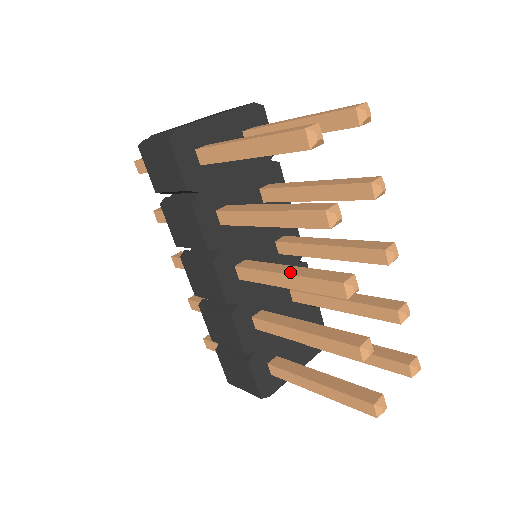
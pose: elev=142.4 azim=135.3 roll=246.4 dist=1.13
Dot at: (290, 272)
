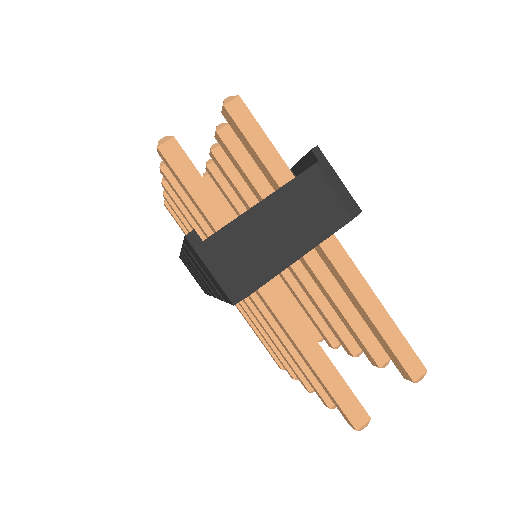
Dot at: (279, 343)
